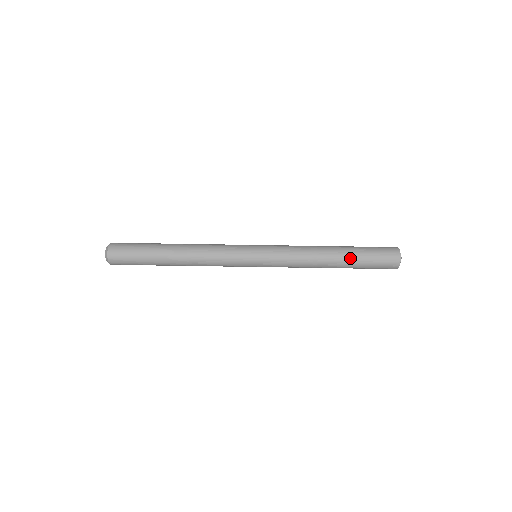
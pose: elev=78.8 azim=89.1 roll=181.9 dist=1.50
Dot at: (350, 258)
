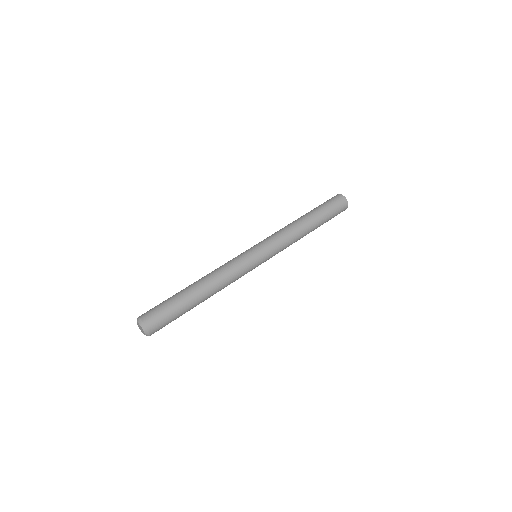
Dot at: (317, 215)
